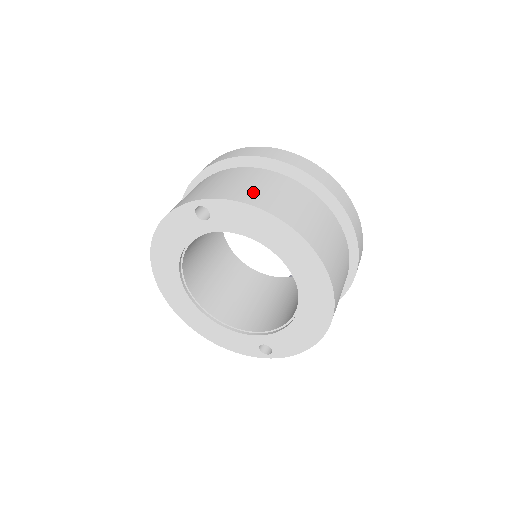
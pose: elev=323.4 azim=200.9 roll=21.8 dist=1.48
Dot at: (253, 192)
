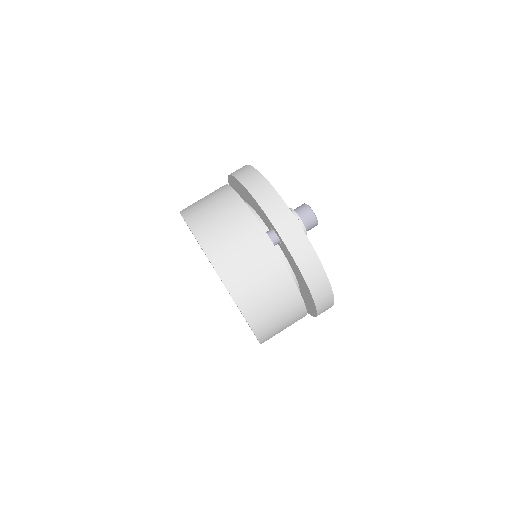
Dot at: (254, 298)
